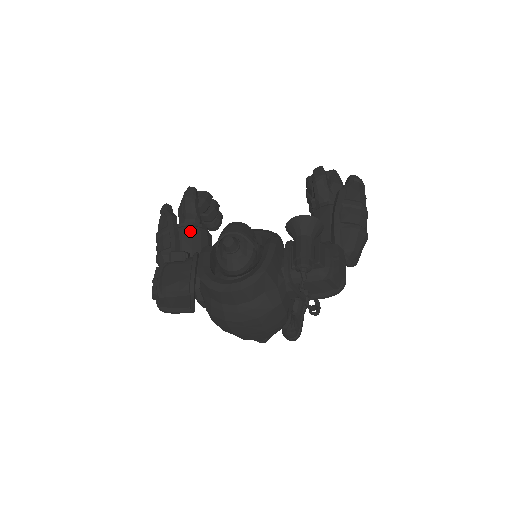
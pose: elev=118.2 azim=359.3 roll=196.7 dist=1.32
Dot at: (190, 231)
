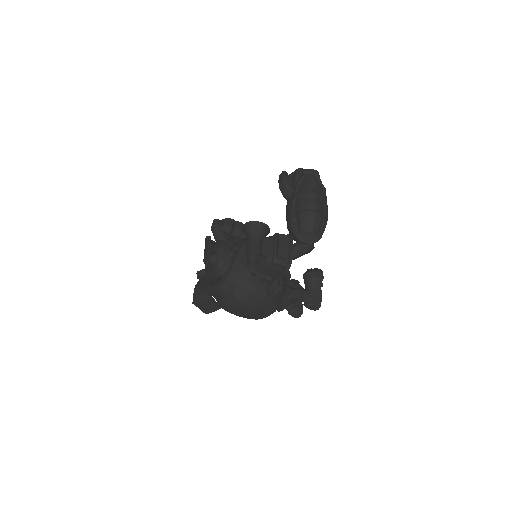
Dot at: occluded
